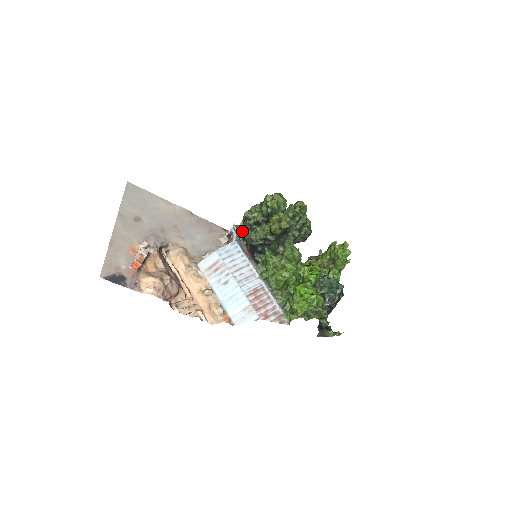
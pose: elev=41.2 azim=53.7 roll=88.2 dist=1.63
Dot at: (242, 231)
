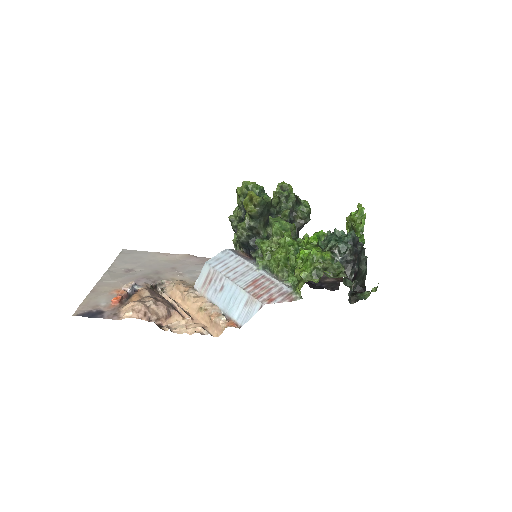
Dot at: (235, 240)
